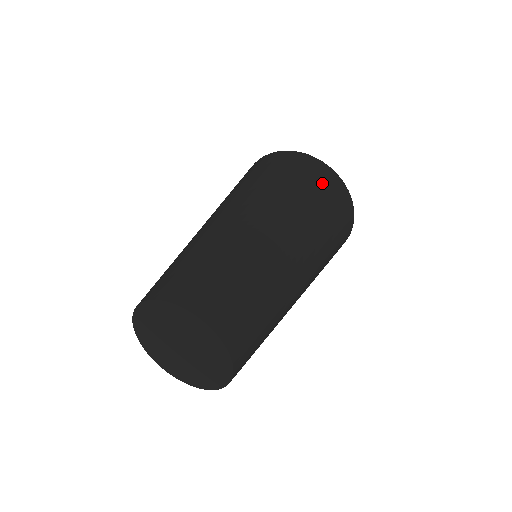
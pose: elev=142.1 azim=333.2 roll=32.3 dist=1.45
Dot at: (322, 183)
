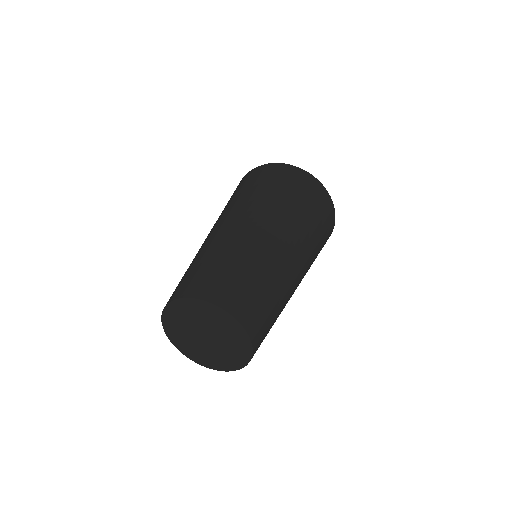
Dot at: (285, 178)
